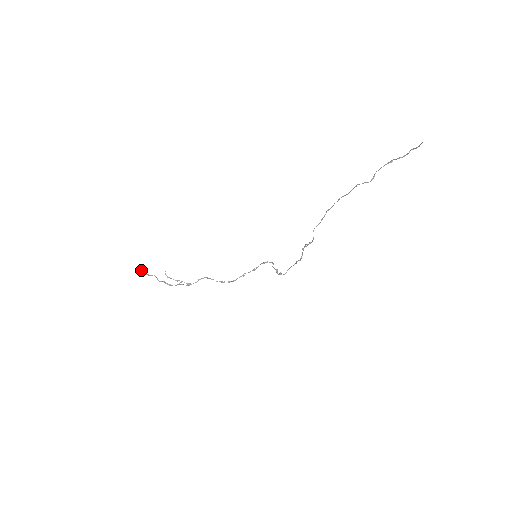
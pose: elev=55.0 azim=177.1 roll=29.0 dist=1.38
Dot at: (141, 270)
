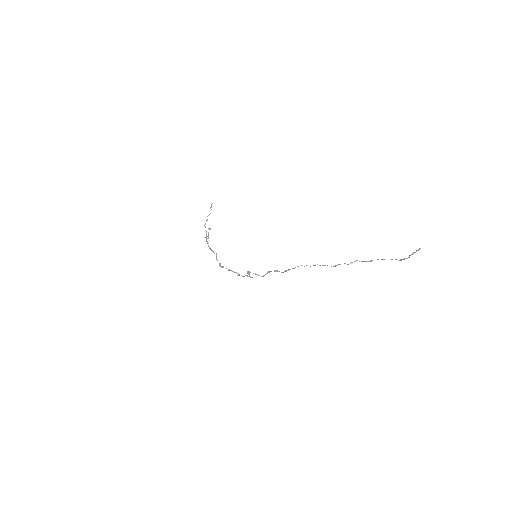
Dot at: occluded
